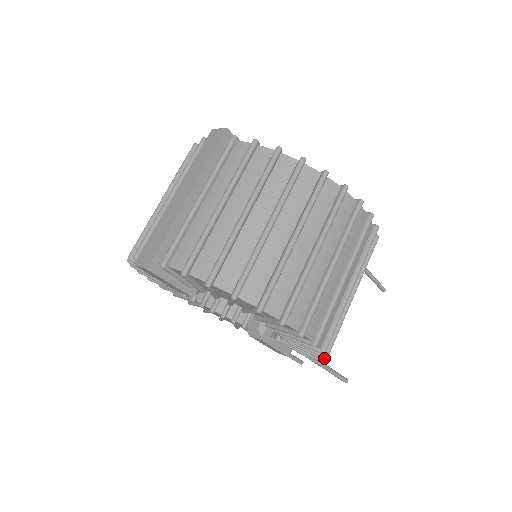
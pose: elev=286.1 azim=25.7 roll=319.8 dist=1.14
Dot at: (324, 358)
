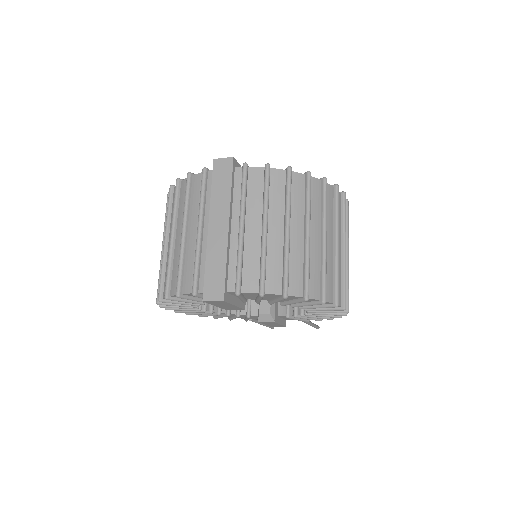
Dot at: occluded
